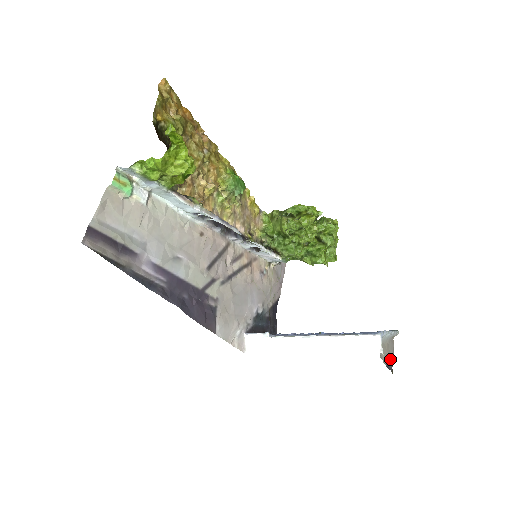
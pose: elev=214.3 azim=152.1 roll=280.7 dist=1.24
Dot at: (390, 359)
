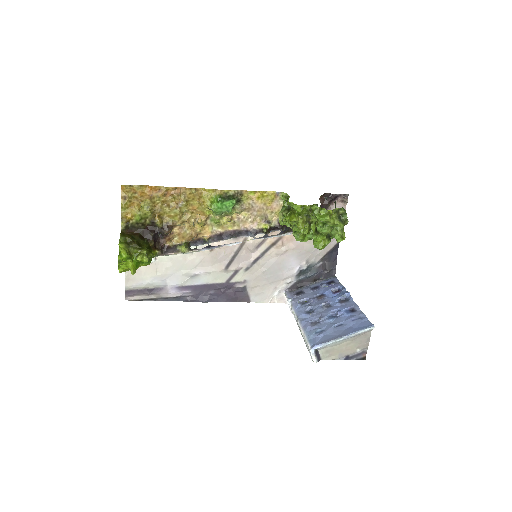
Dot at: (357, 351)
